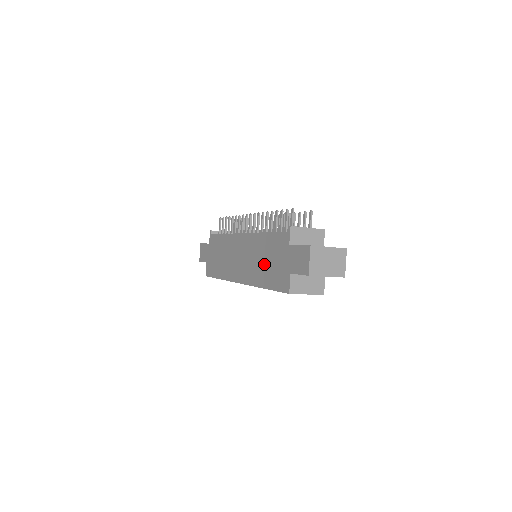
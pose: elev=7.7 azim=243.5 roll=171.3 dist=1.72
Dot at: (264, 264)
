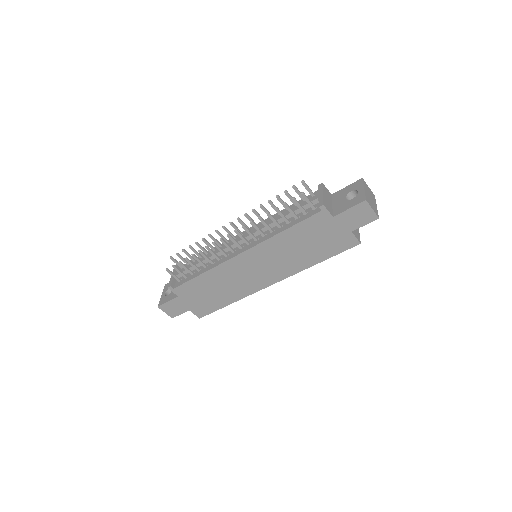
Dot at: (304, 250)
